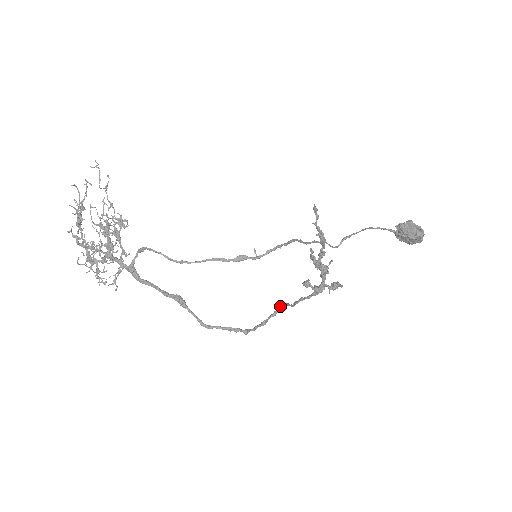
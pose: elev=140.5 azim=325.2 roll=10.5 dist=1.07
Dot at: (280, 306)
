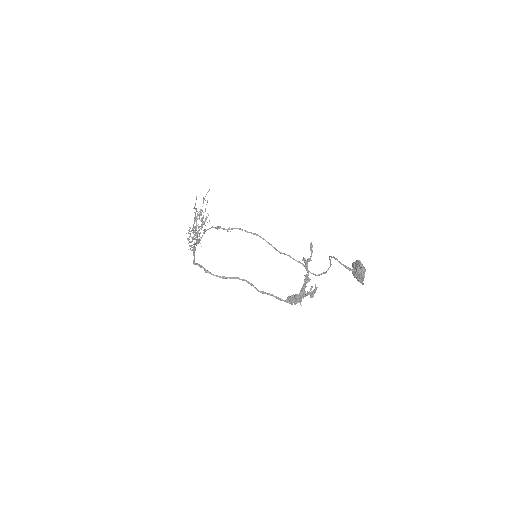
Dot at: (242, 279)
